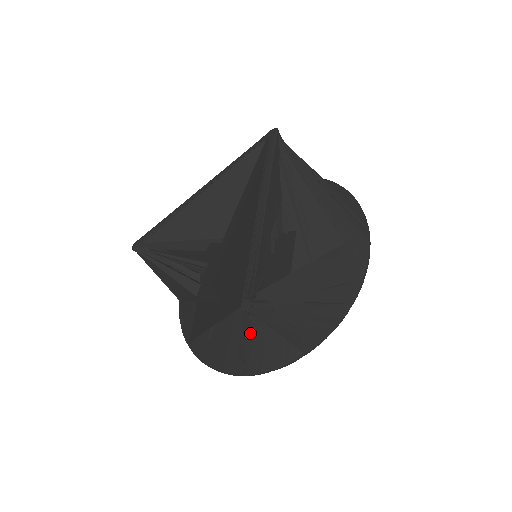
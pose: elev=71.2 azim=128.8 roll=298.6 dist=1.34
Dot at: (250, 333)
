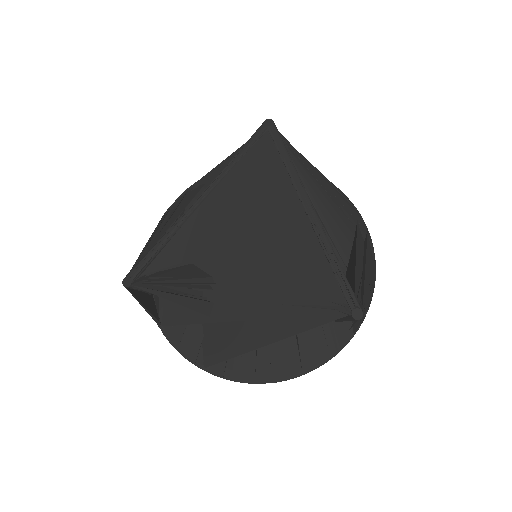
Dot at: occluded
